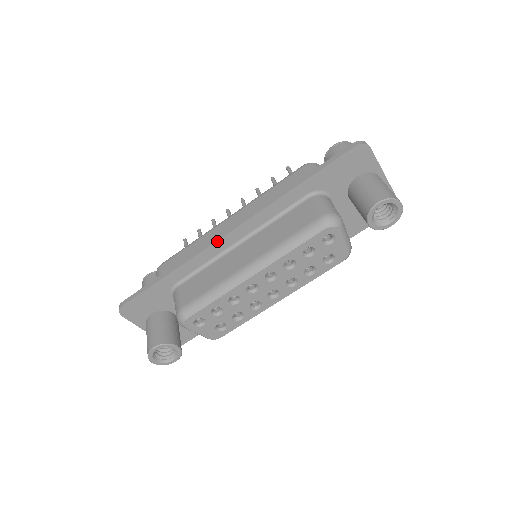
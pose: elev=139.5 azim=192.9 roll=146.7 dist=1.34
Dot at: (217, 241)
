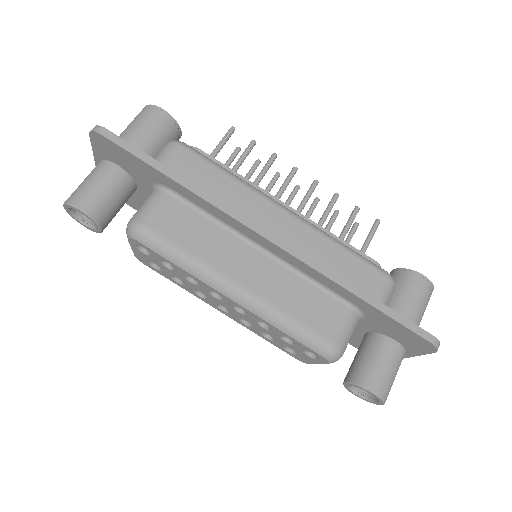
Dot at: (249, 227)
